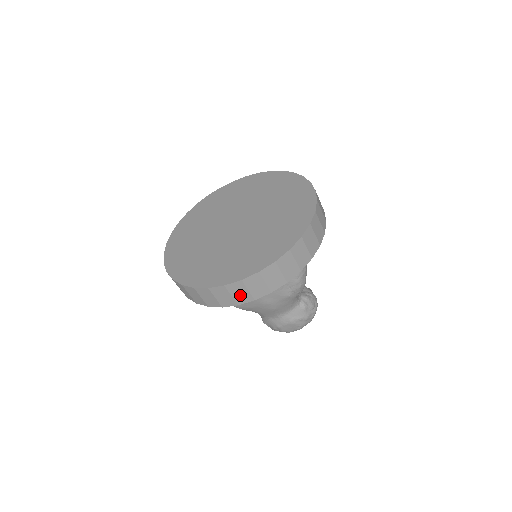
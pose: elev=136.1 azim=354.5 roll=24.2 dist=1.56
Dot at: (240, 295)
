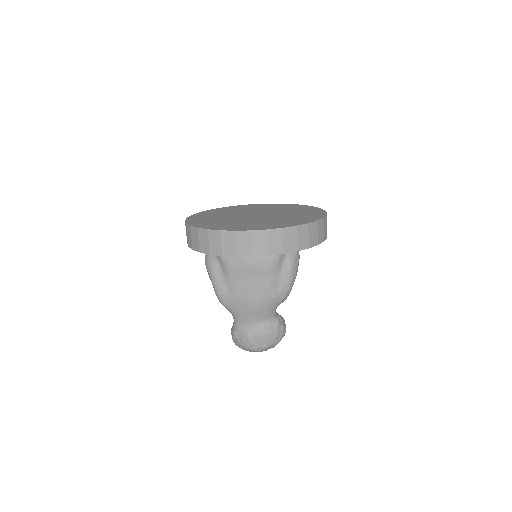
Dot at: (259, 246)
